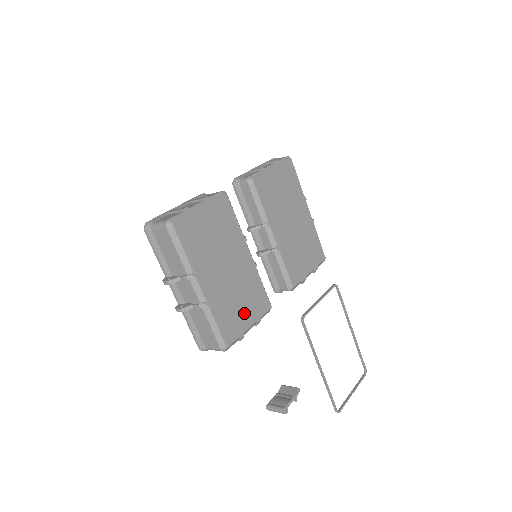
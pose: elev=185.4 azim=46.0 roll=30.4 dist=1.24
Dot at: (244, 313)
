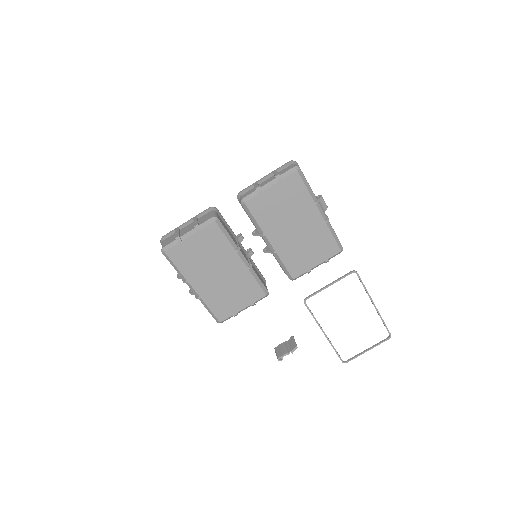
Dot at: (236, 301)
